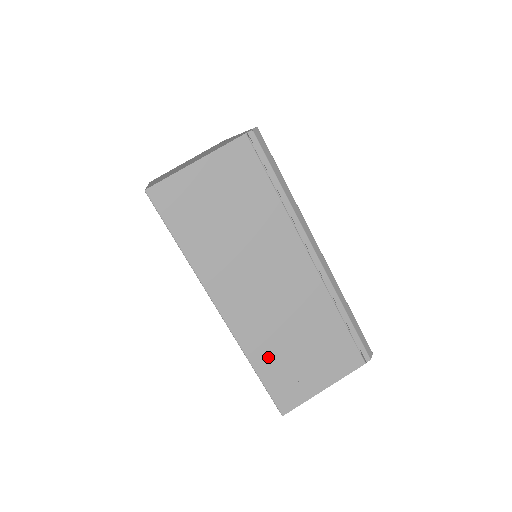
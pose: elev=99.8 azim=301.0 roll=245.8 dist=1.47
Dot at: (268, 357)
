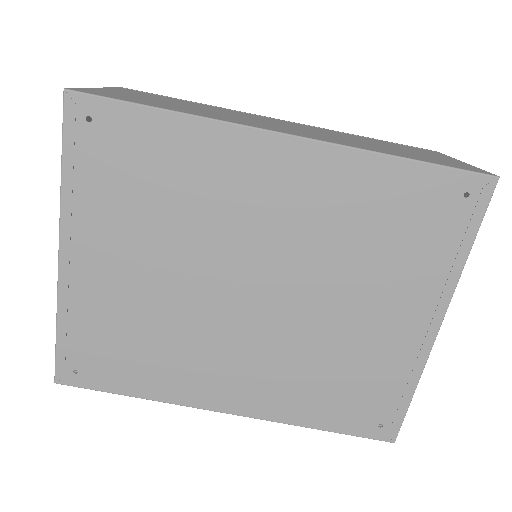
Dot at: (387, 151)
